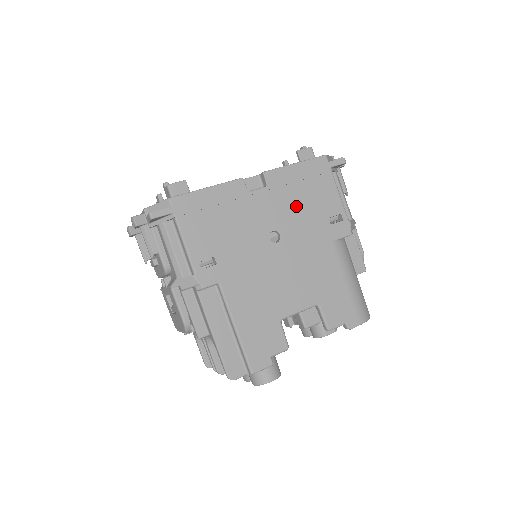
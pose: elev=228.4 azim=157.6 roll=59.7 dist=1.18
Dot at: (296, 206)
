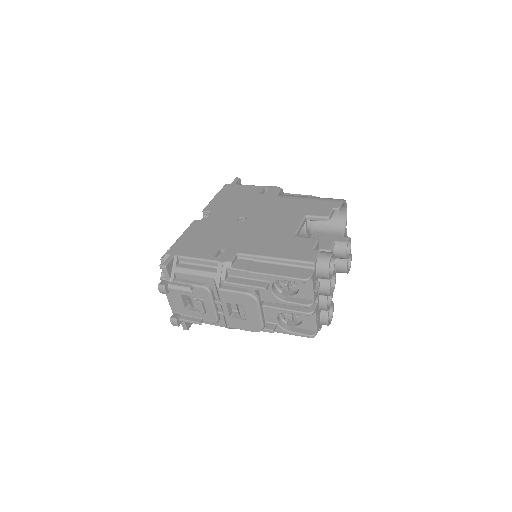
Dot at: (237, 204)
